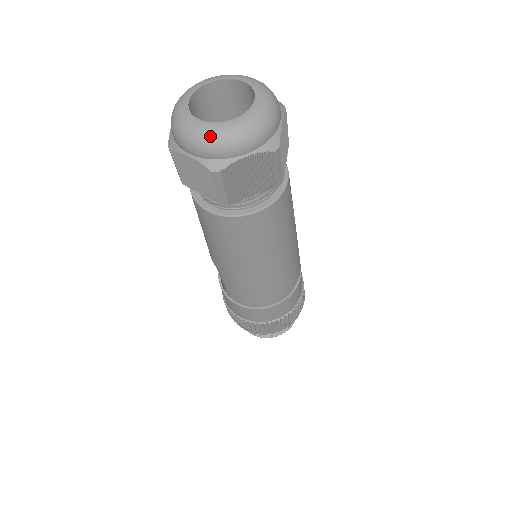
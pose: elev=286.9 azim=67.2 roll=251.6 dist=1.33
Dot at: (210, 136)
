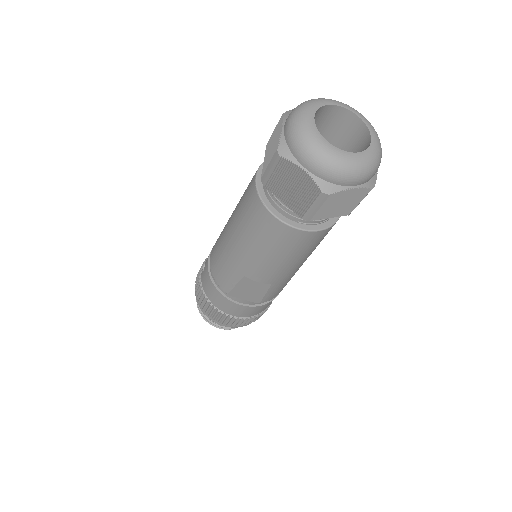
Dot at: (374, 161)
